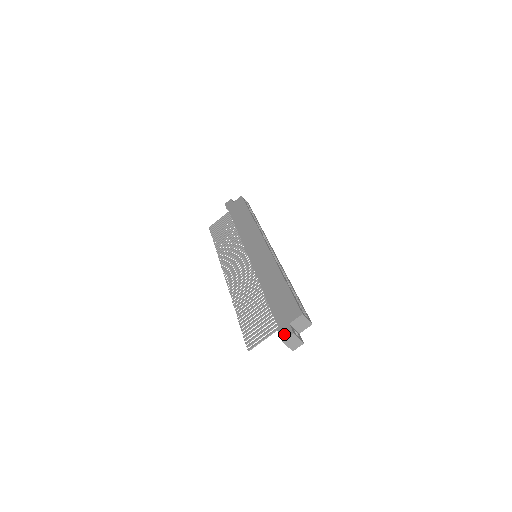
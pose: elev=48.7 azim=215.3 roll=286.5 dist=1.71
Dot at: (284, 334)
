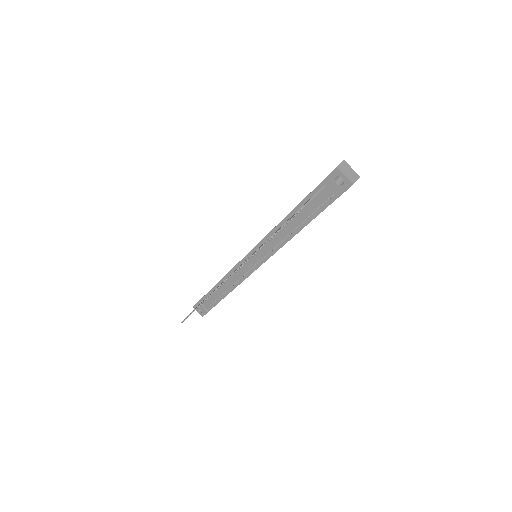
Dot at: (334, 169)
